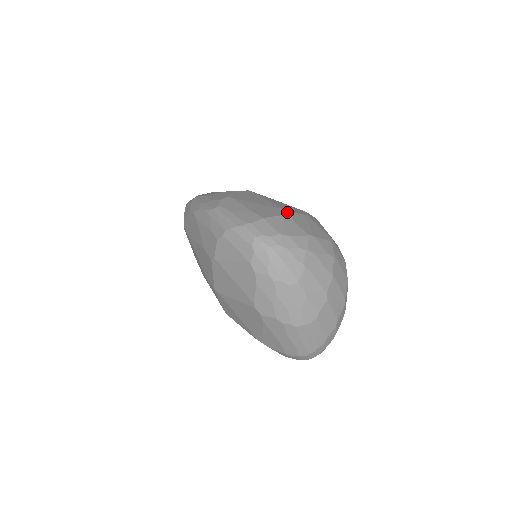
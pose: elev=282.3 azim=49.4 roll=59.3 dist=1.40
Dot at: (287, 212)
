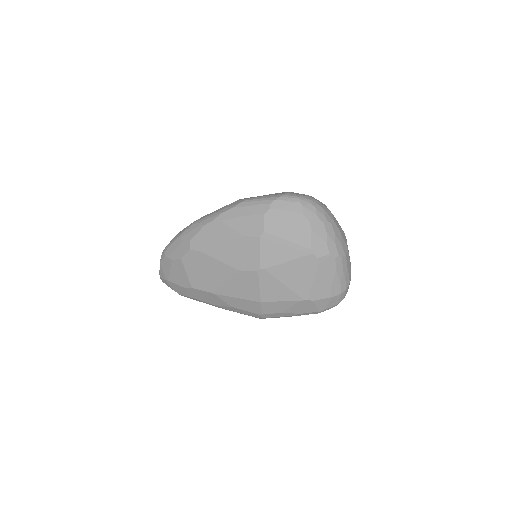
Dot at: occluded
